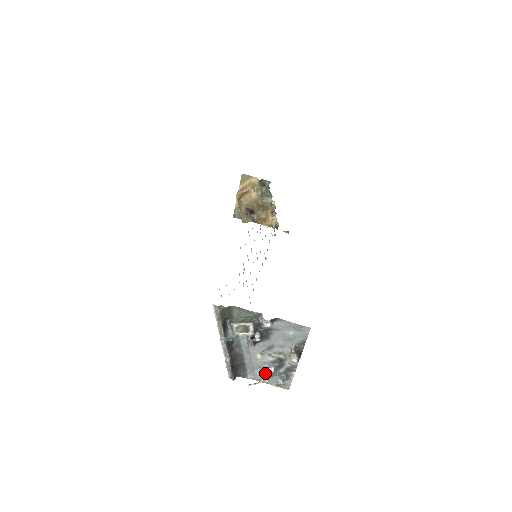
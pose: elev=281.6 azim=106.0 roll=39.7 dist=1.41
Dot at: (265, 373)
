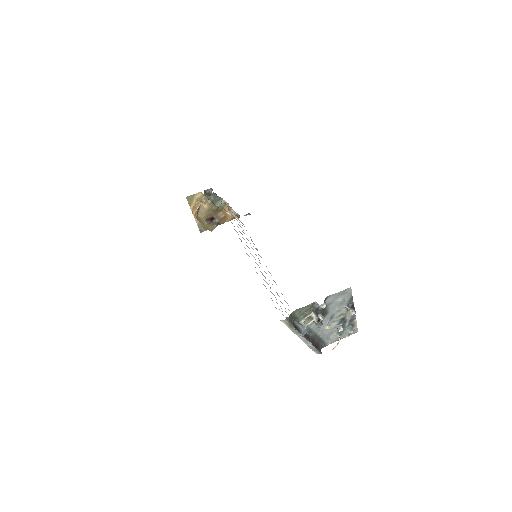
Dot at: (338, 334)
